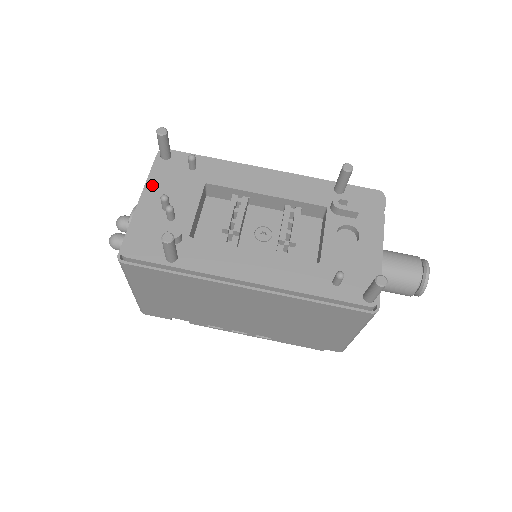
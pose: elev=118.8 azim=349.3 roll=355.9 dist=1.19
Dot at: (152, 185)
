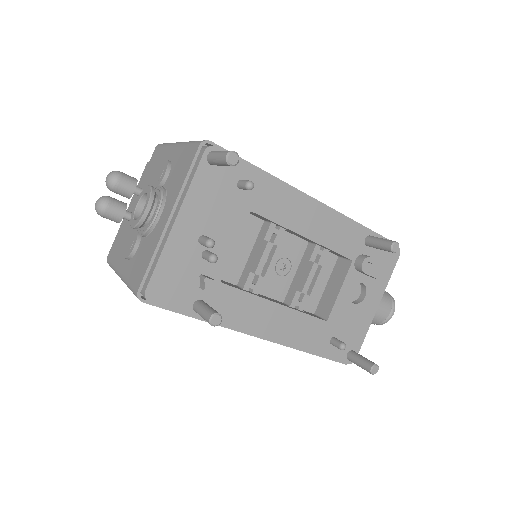
Dot at: (191, 204)
